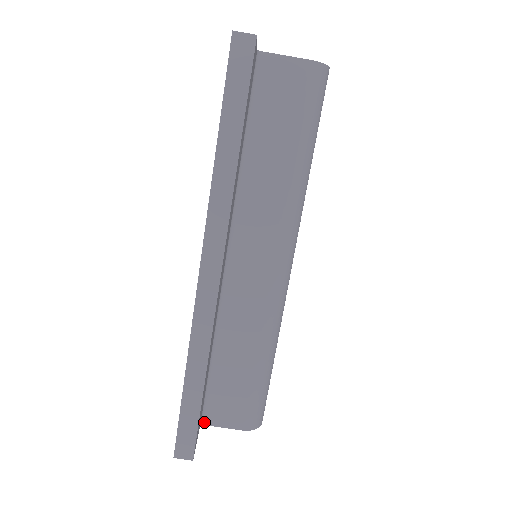
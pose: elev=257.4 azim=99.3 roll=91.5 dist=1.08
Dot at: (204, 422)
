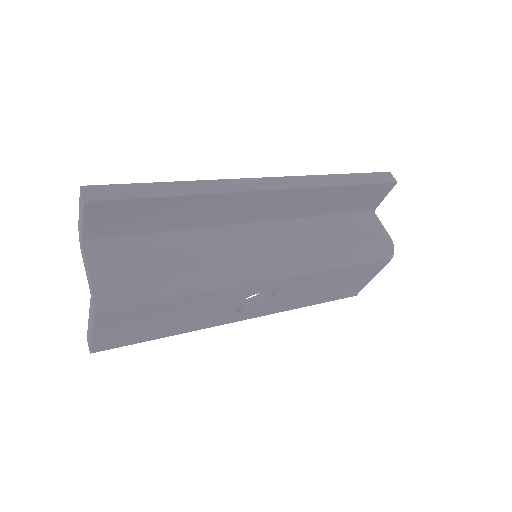
Dot at: (86, 244)
